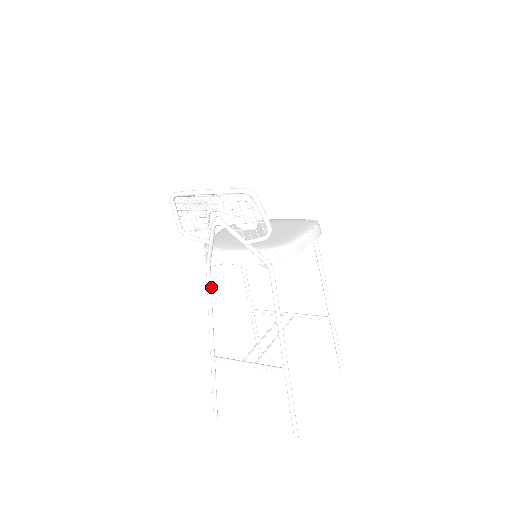
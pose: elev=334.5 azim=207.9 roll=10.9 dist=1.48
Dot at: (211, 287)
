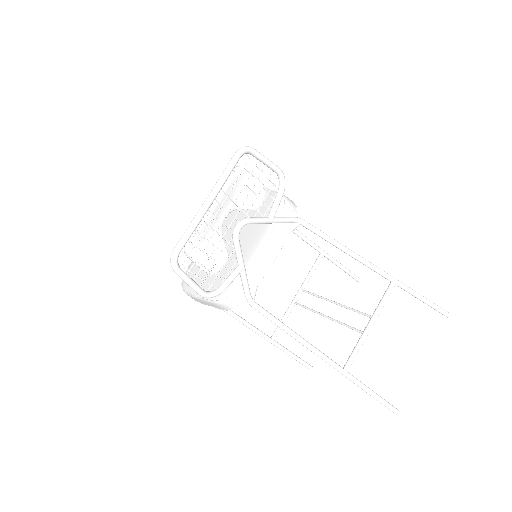
Dot at: (274, 318)
